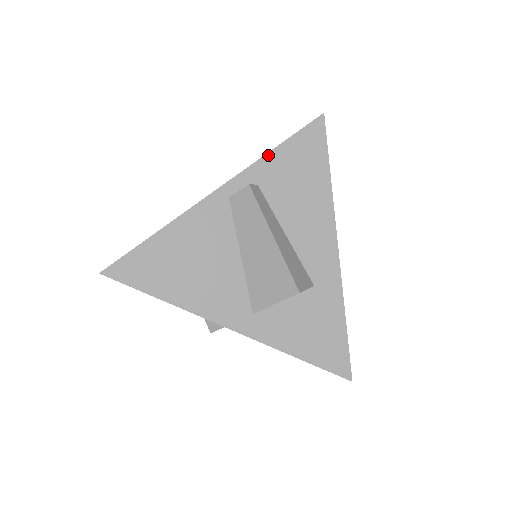
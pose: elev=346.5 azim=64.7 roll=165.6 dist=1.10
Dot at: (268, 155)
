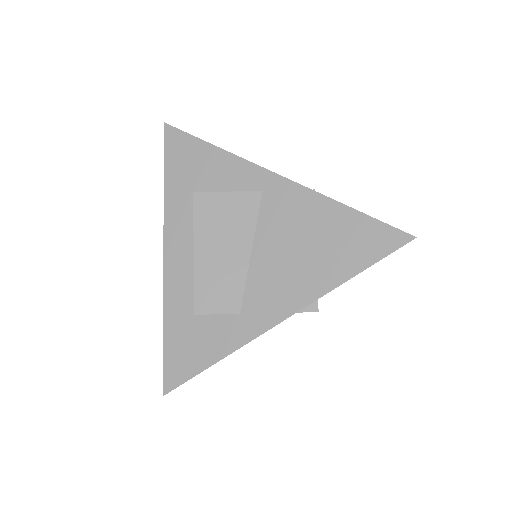
Dot at: occluded
